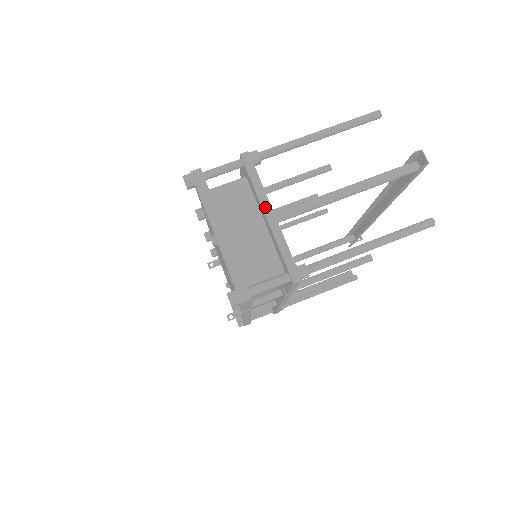
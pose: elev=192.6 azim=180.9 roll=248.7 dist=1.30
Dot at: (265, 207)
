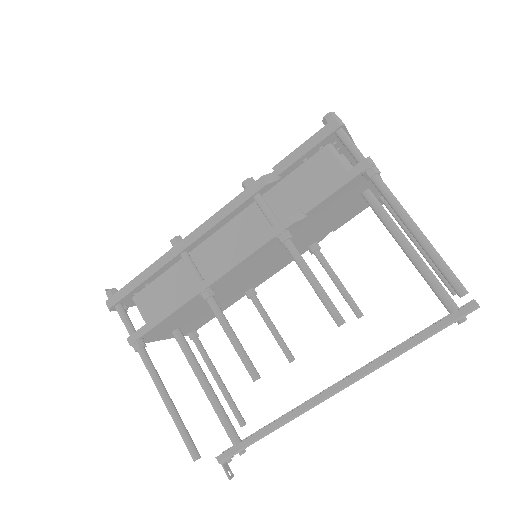
Dot at: occluded
